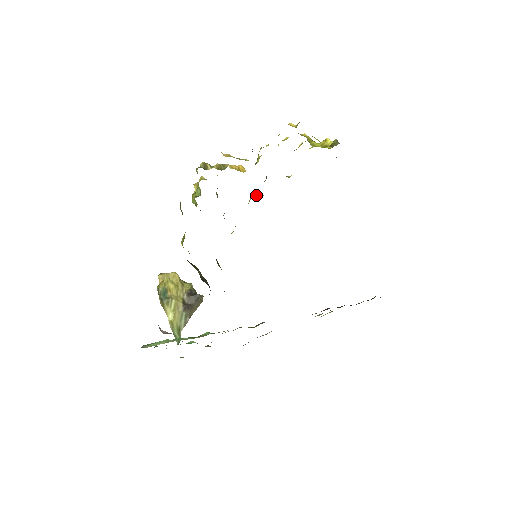
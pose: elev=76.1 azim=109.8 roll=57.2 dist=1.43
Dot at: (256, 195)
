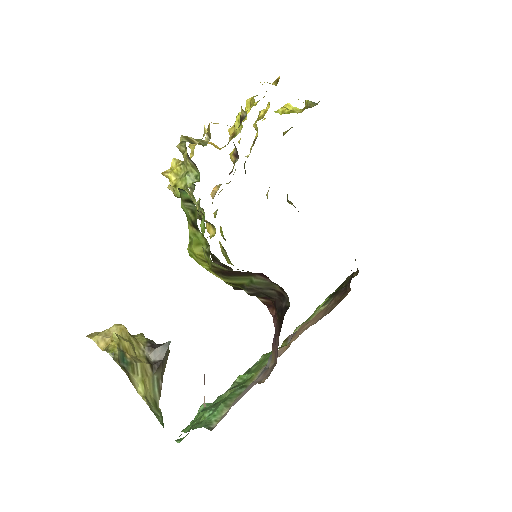
Dot at: (220, 184)
